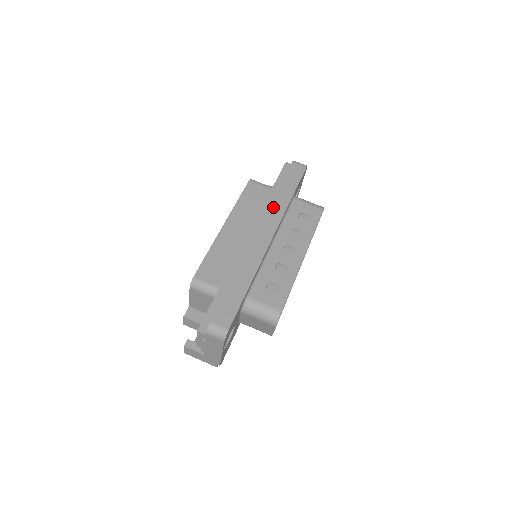
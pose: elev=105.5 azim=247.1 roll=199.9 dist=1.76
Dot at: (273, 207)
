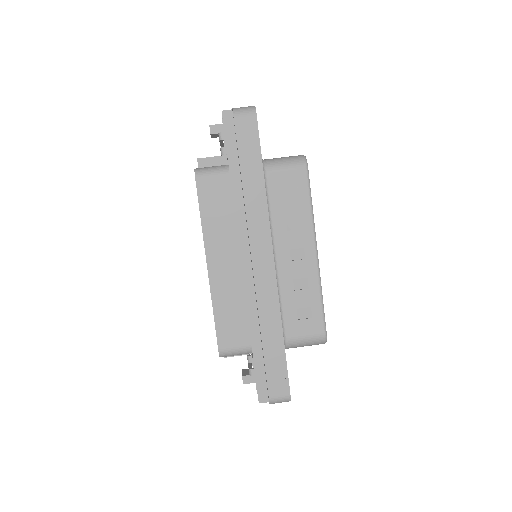
Dot at: (251, 214)
